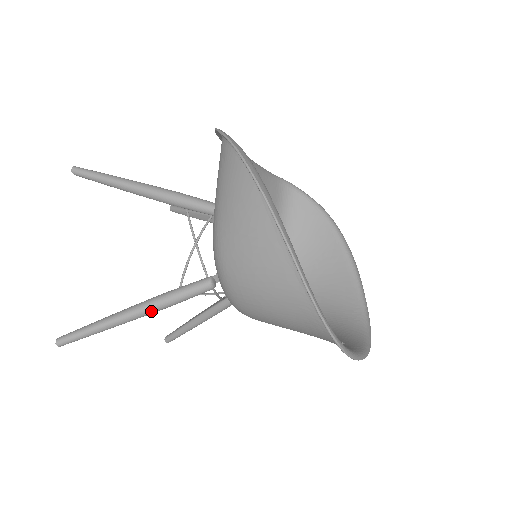
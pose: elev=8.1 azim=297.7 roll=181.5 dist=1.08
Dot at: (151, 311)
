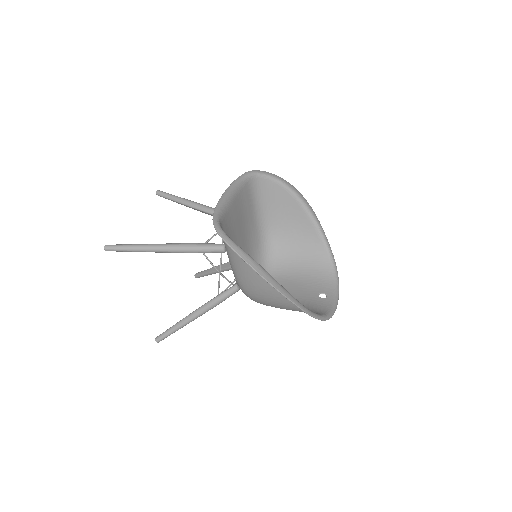
Dot at: occluded
